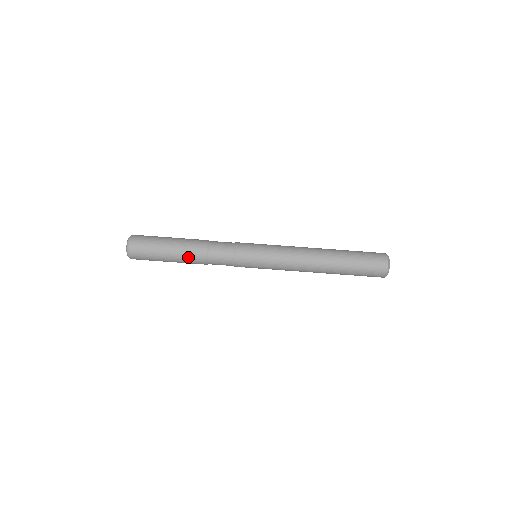
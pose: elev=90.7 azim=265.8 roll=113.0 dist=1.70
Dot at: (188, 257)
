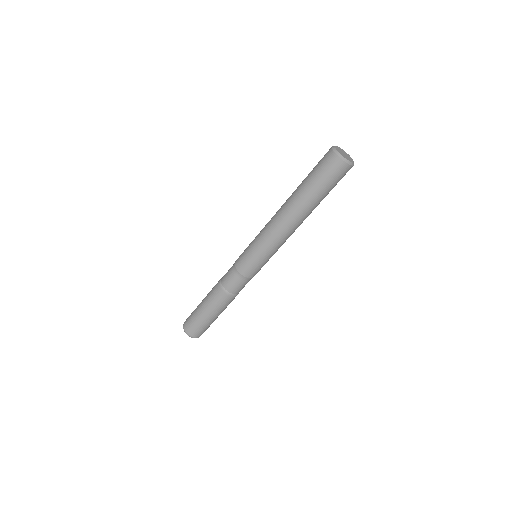
Dot at: occluded
